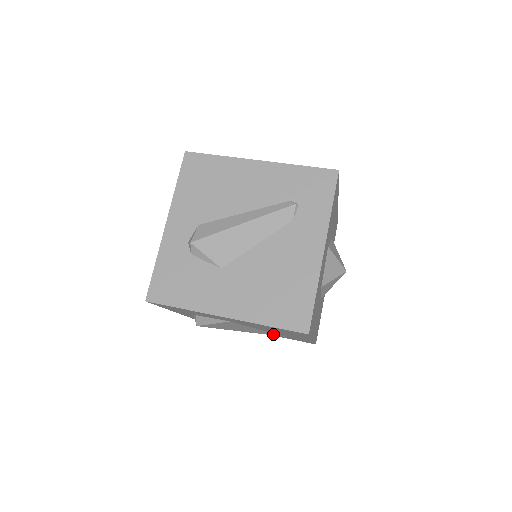
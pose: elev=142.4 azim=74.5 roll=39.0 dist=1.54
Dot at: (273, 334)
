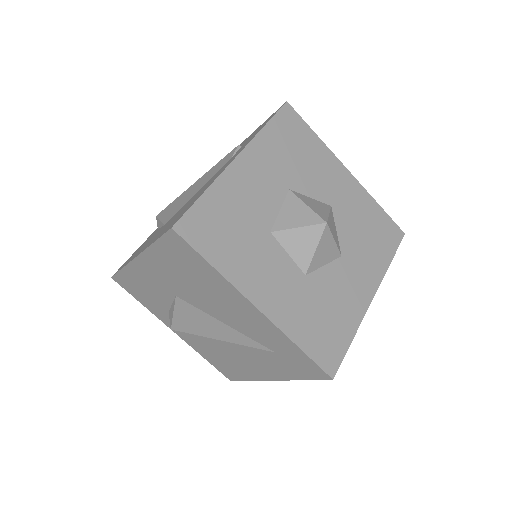
Dot at: (253, 343)
